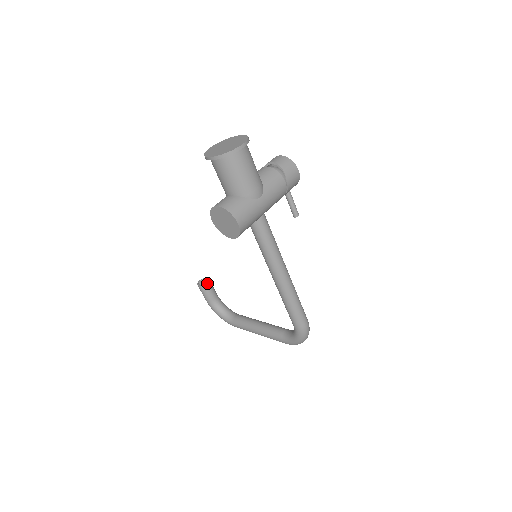
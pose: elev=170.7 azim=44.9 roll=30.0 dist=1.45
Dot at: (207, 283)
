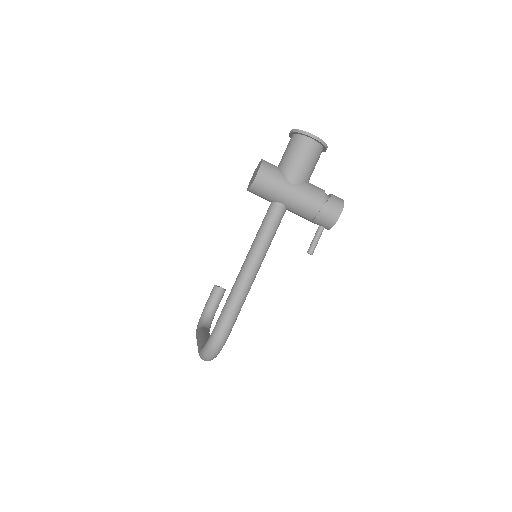
Dot at: (221, 288)
